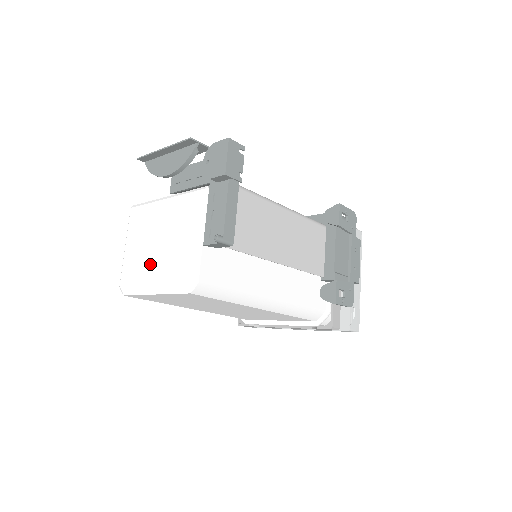
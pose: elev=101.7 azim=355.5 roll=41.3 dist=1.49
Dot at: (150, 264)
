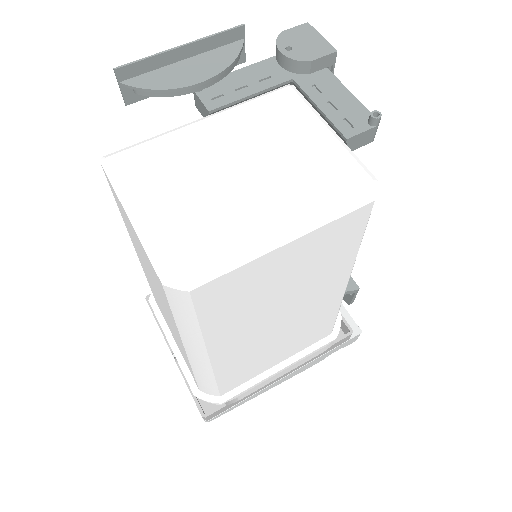
Dot at: (241, 206)
